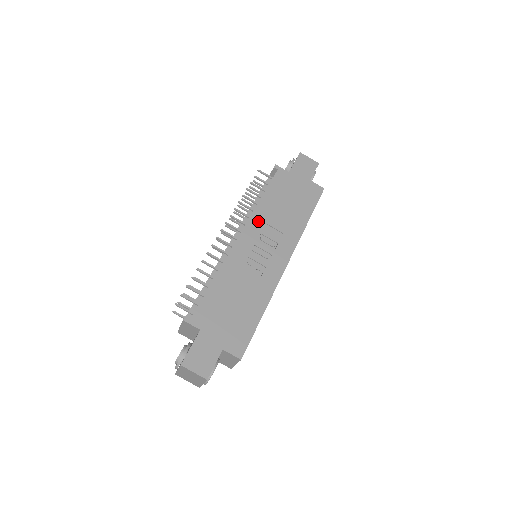
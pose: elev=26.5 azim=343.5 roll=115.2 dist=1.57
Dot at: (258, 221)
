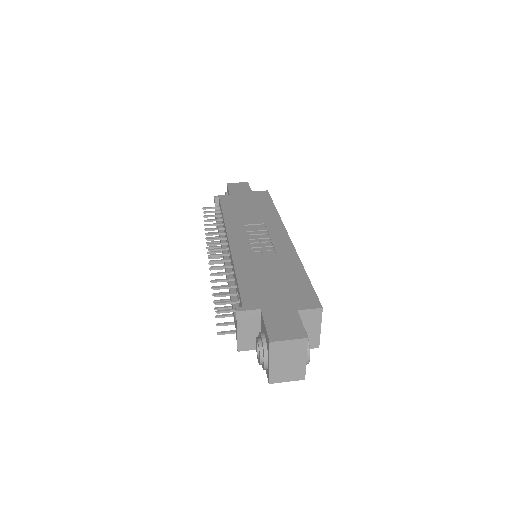
Dot at: (235, 227)
